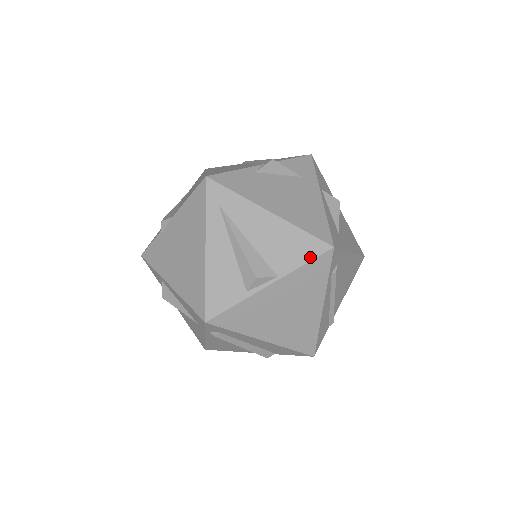
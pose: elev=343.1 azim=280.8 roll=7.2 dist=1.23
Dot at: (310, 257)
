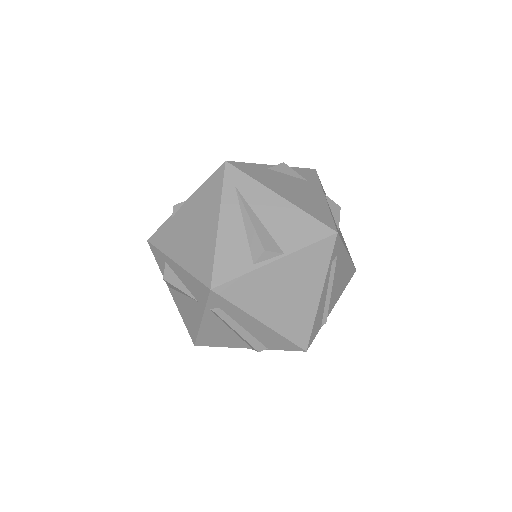
Dot at: (315, 239)
